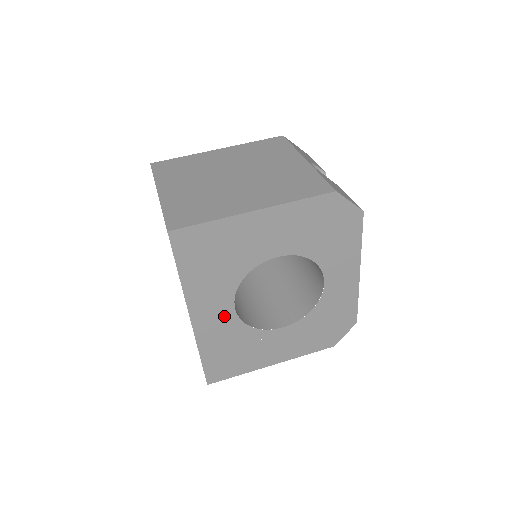
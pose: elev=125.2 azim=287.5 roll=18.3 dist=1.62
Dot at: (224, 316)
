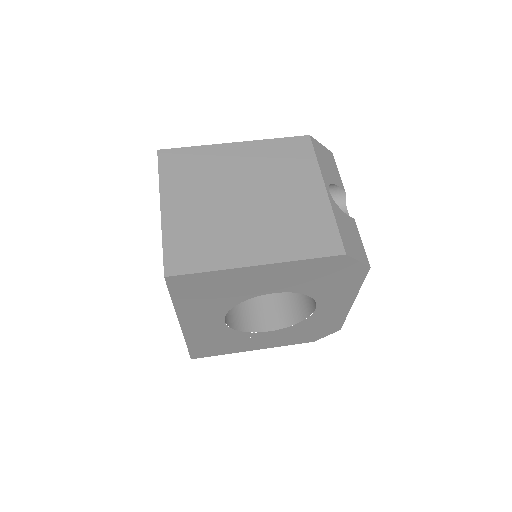
Dot at: (213, 325)
